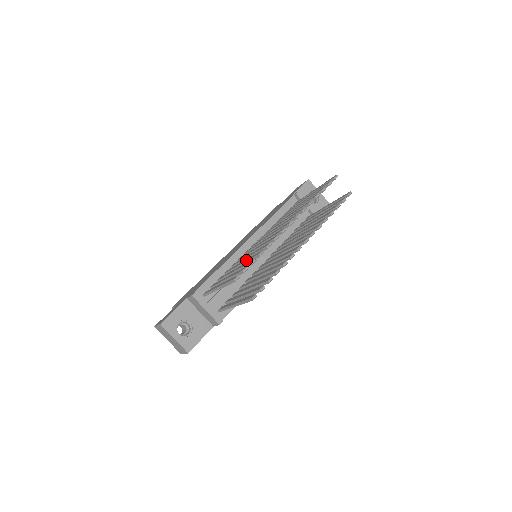
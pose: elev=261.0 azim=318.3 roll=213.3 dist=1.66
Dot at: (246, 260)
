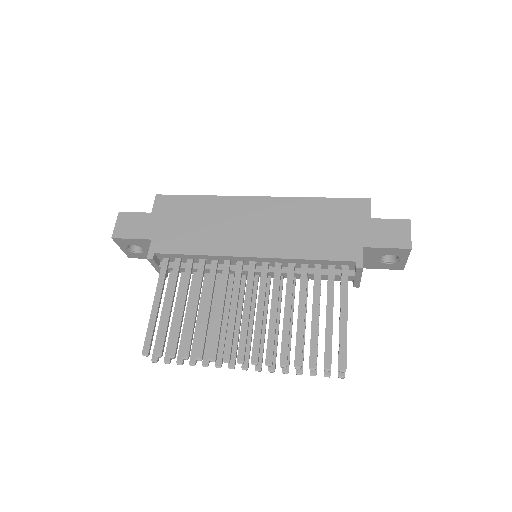
Dot at: (189, 322)
